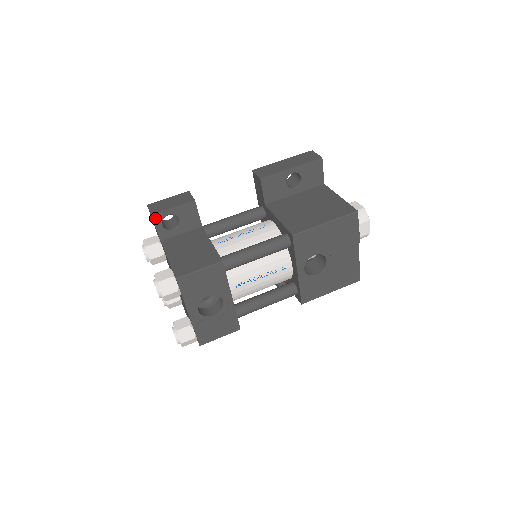
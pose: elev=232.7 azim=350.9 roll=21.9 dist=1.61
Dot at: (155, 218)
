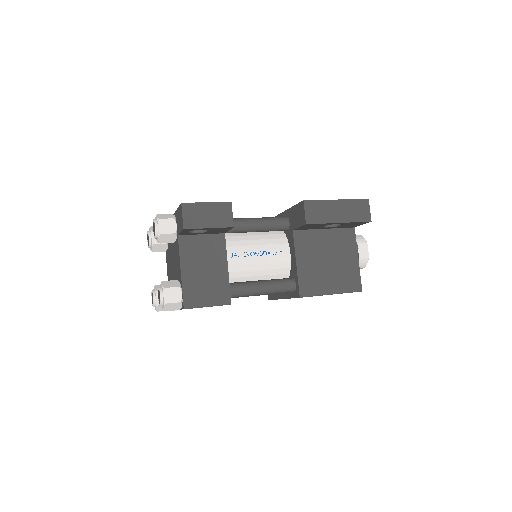
Dot at: (185, 230)
